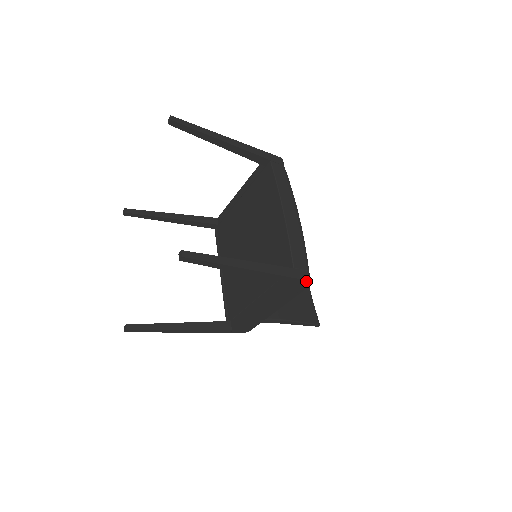
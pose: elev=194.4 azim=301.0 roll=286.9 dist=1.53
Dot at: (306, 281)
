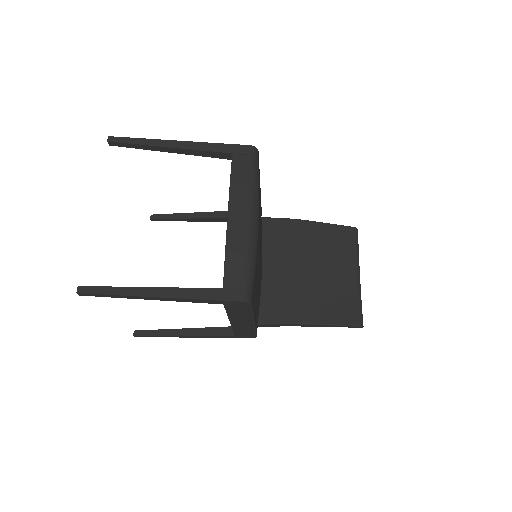
Dot at: (240, 302)
